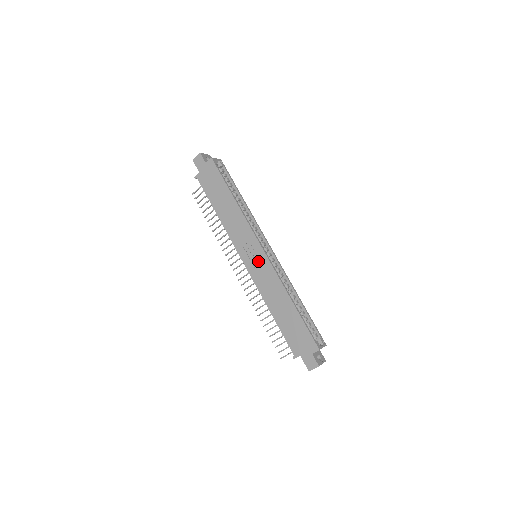
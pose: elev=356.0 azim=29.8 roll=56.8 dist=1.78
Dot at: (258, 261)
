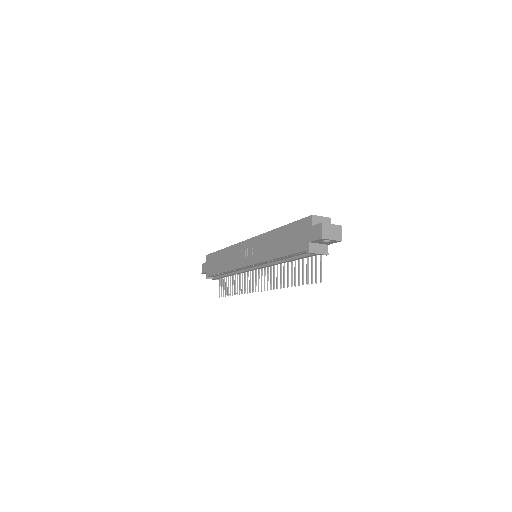
Dot at: (251, 250)
